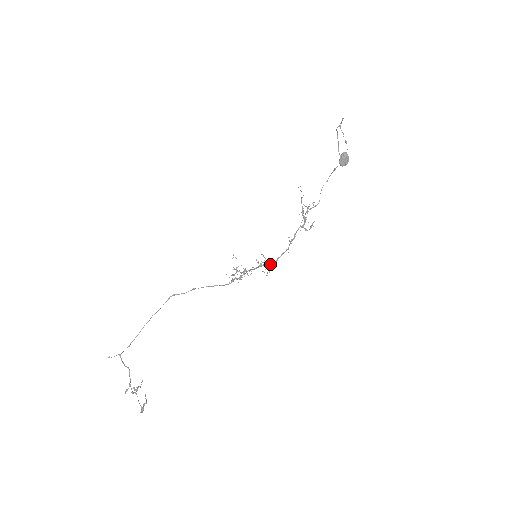
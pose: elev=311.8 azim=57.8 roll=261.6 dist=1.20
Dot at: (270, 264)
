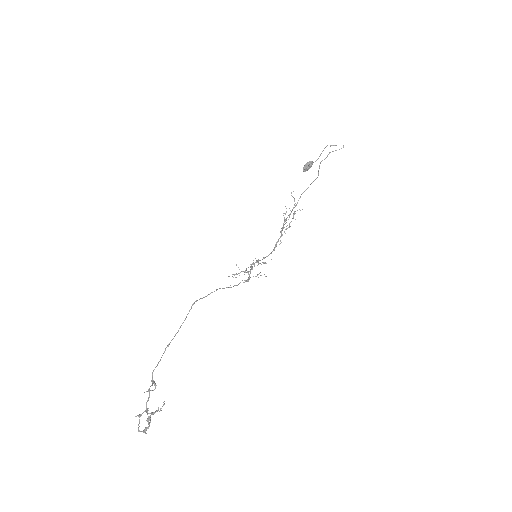
Dot at: (258, 262)
